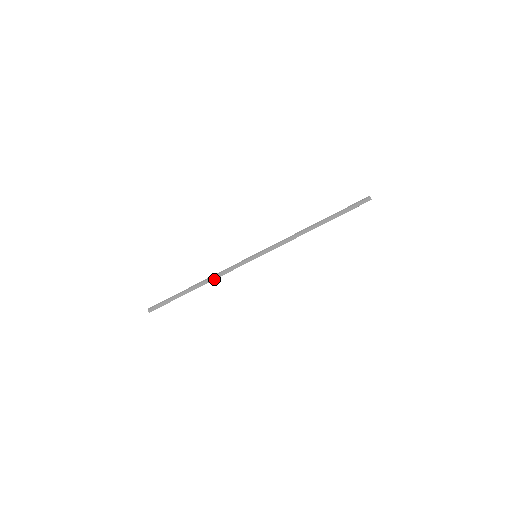
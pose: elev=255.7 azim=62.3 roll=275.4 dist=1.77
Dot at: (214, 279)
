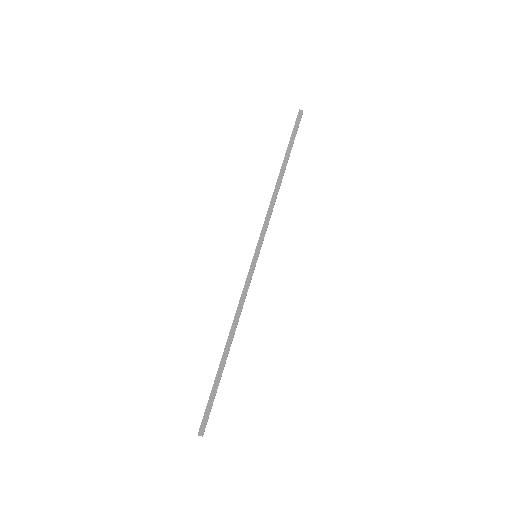
Dot at: (237, 321)
